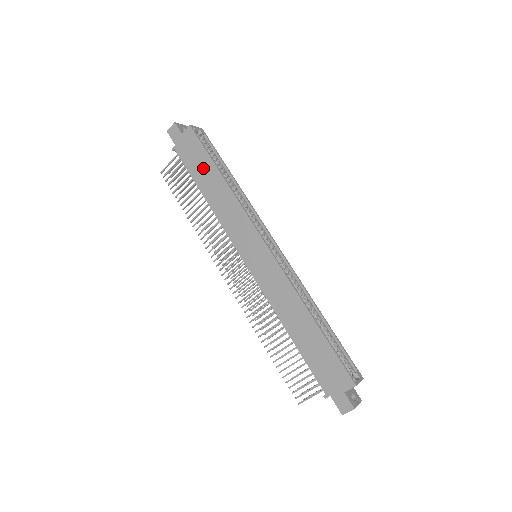
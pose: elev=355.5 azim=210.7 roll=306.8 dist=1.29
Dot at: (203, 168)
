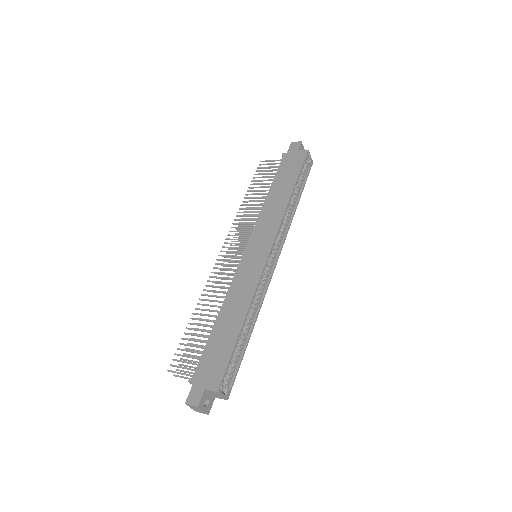
Dot at: (287, 178)
